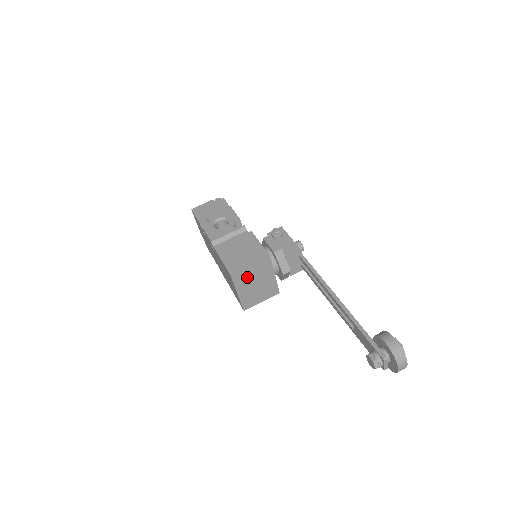
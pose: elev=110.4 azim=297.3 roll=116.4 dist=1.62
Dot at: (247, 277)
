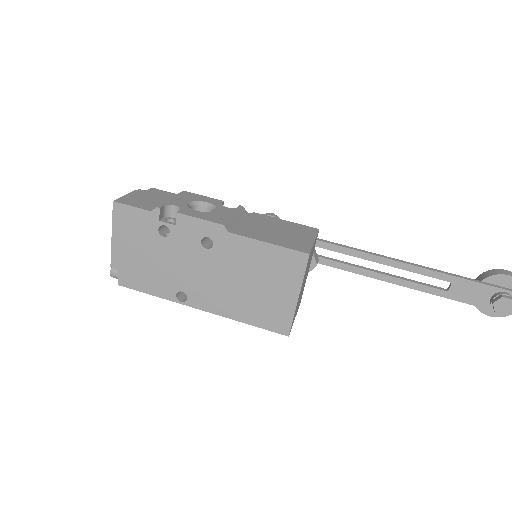
Dot at: (308, 263)
